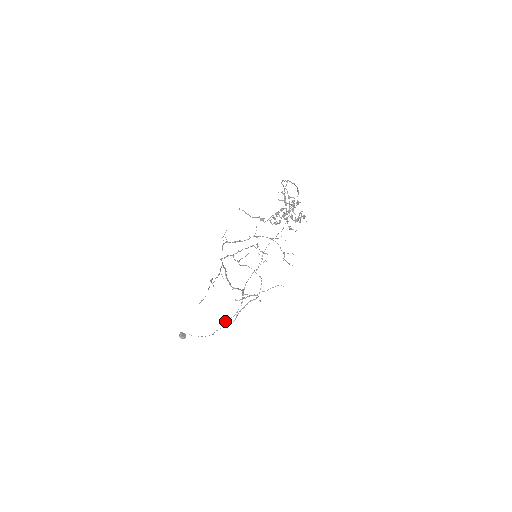
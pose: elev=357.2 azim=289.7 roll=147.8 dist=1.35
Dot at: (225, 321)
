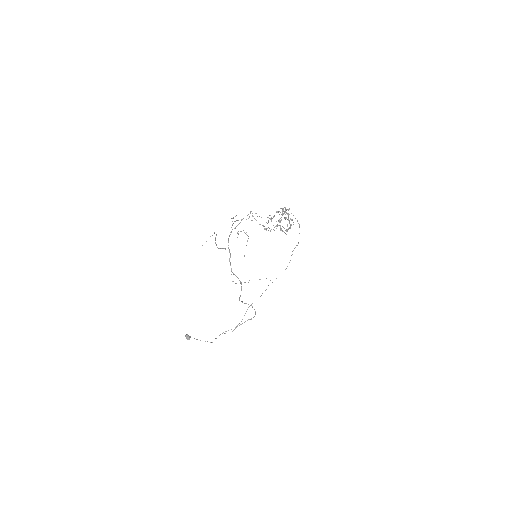
Dot at: (225, 331)
